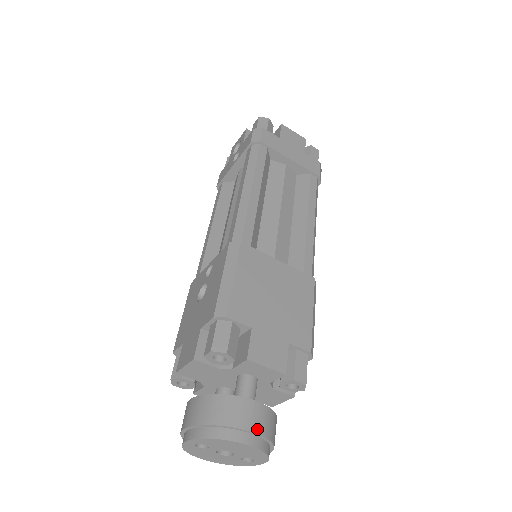
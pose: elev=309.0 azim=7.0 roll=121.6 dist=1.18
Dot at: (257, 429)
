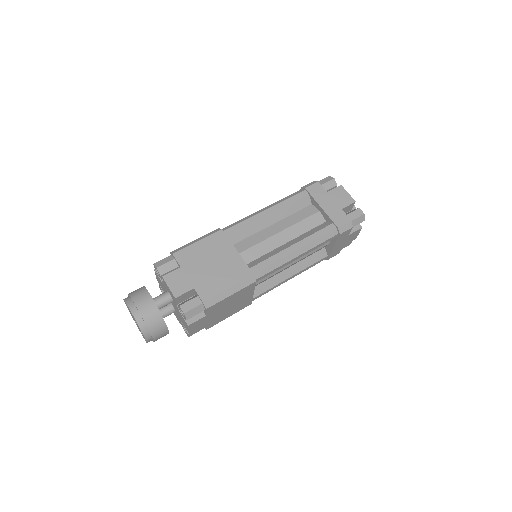
Dot at: (141, 310)
